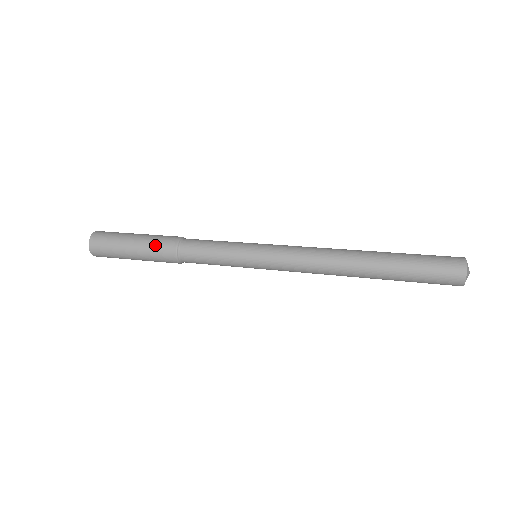
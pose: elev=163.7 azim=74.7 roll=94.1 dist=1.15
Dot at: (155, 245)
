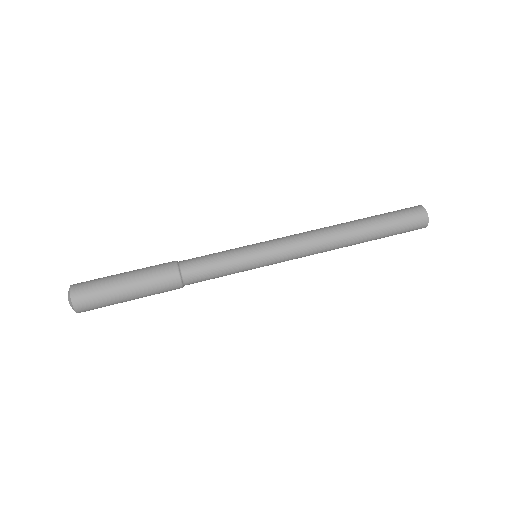
Dot at: (157, 289)
